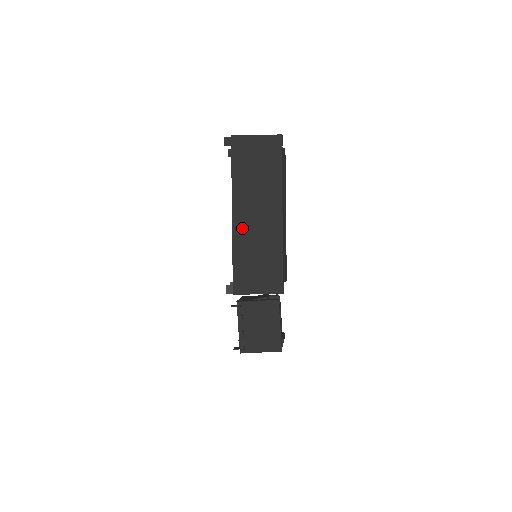
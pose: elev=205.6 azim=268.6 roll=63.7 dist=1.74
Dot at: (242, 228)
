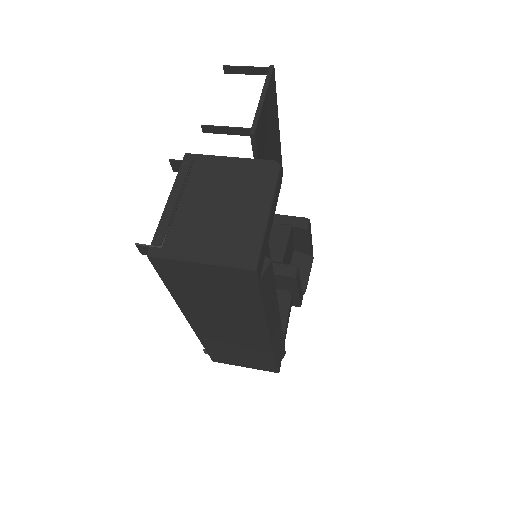
Dot at: (208, 332)
